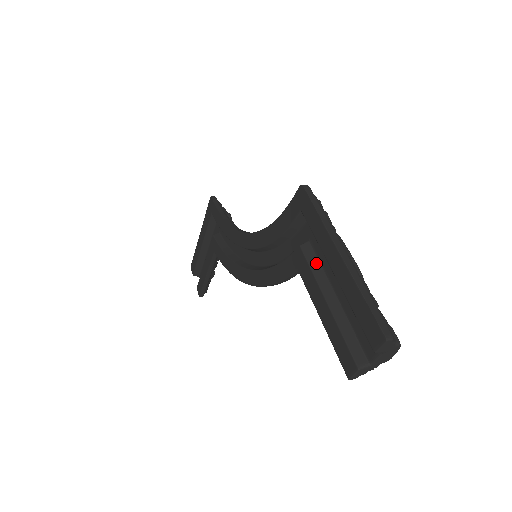
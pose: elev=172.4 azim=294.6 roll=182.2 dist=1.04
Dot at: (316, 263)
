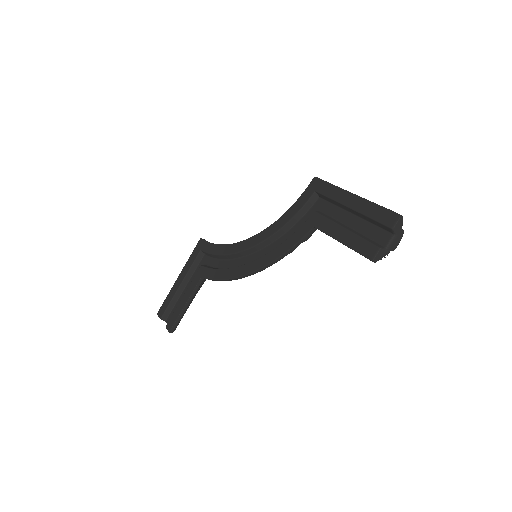
Dot at: (329, 217)
